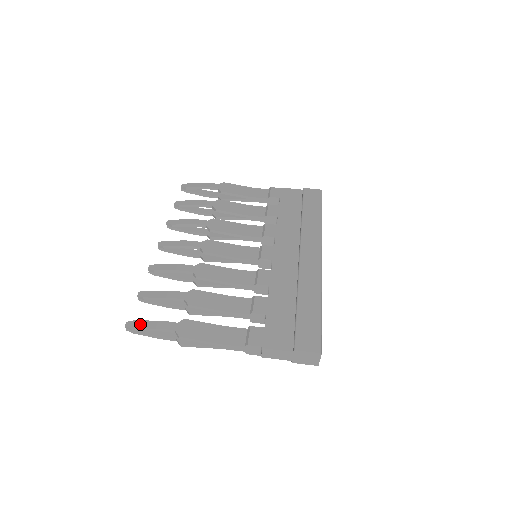
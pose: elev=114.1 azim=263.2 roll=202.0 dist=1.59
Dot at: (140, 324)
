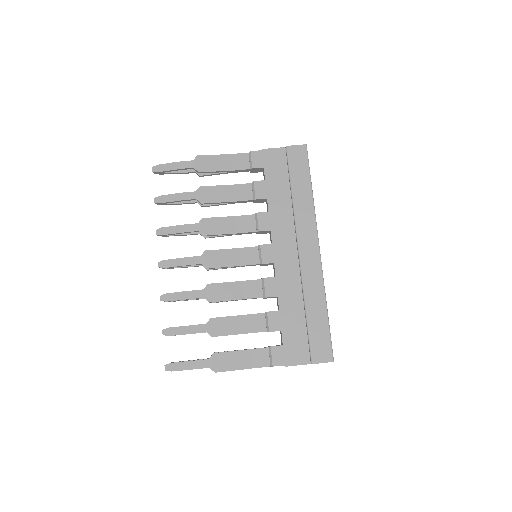
Dot at: (177, 367)
